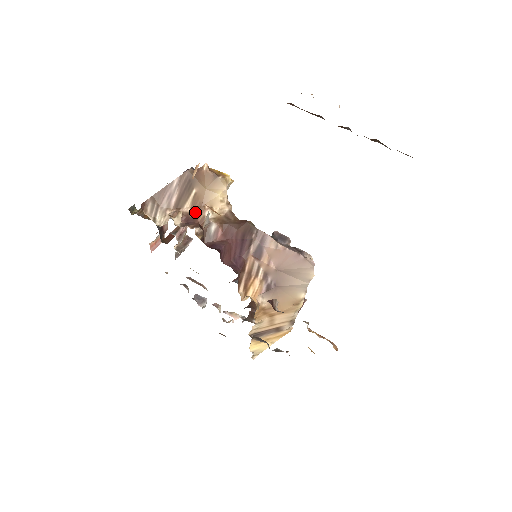
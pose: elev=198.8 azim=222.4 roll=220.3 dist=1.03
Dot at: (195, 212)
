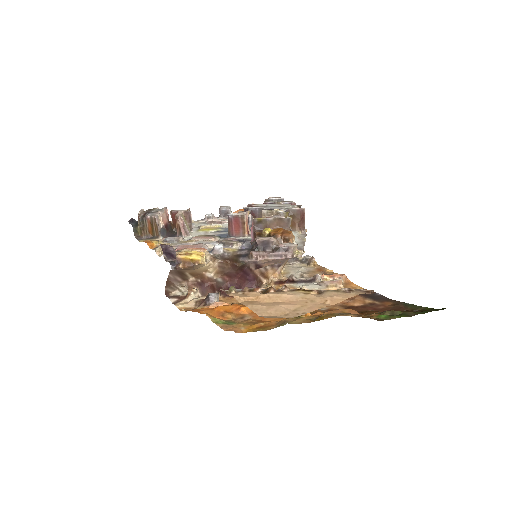
Dot at: (200, 279)
